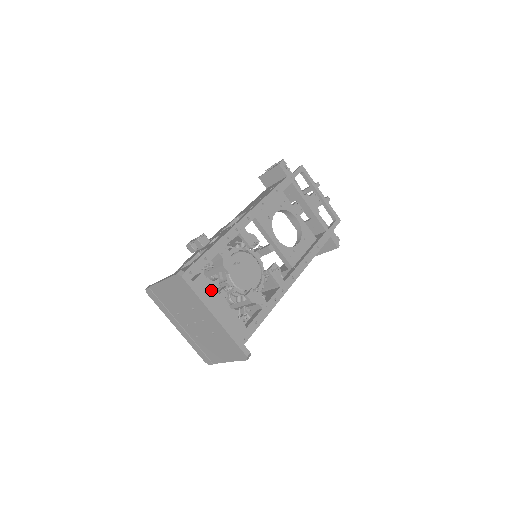
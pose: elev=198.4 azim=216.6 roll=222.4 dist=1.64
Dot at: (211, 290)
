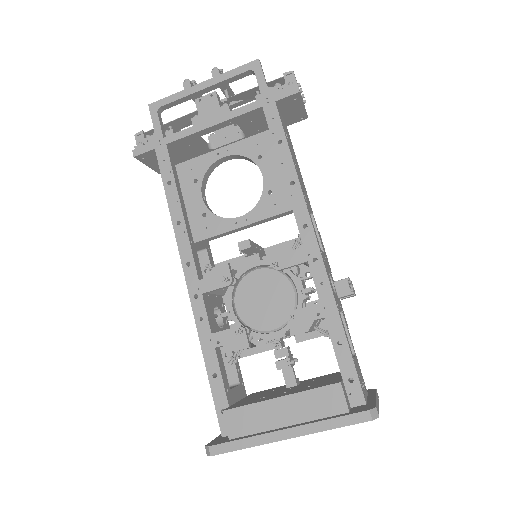
Dot at: (251, 412)
